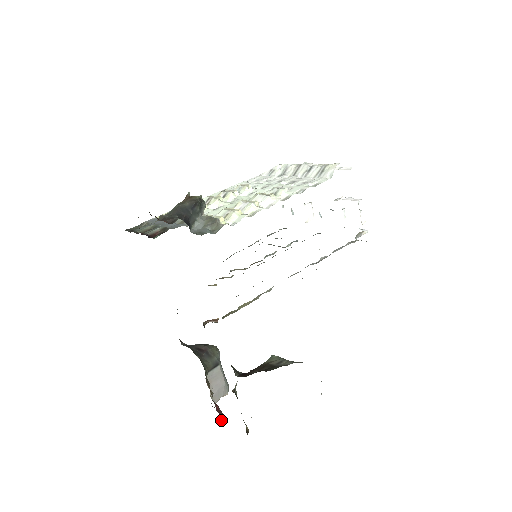
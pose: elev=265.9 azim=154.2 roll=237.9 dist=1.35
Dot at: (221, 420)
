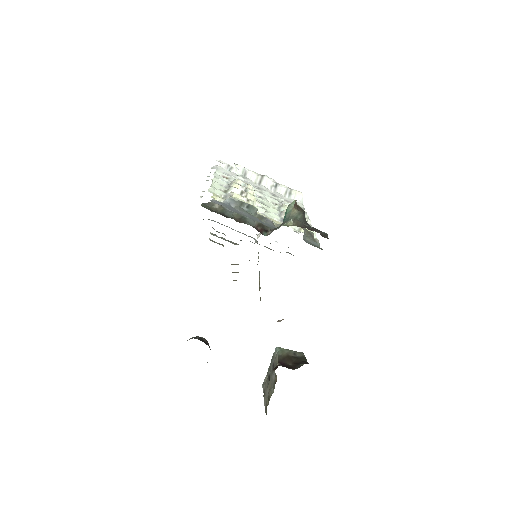
Dot at: occluded
